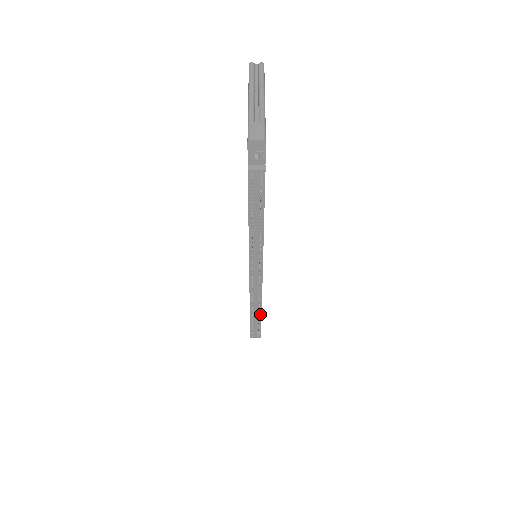
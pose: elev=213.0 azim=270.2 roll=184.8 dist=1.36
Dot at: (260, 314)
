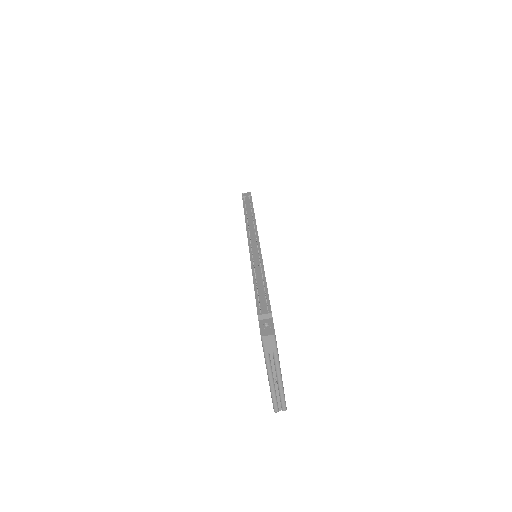
Dot at: (265, 286)
